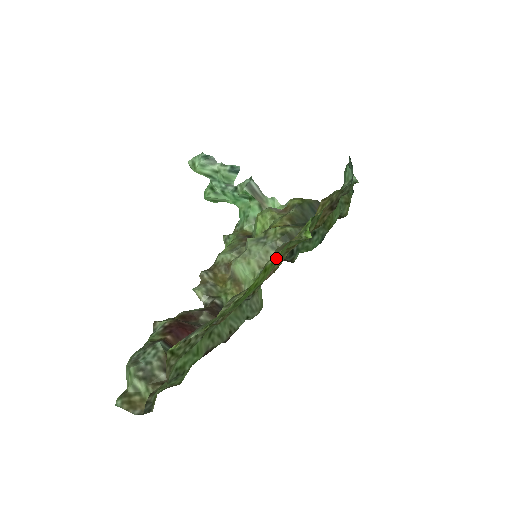
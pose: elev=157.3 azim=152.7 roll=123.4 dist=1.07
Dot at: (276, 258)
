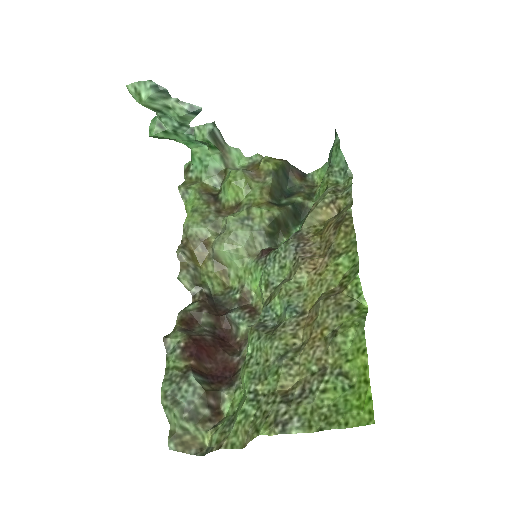
Dot at: (366, 360)
